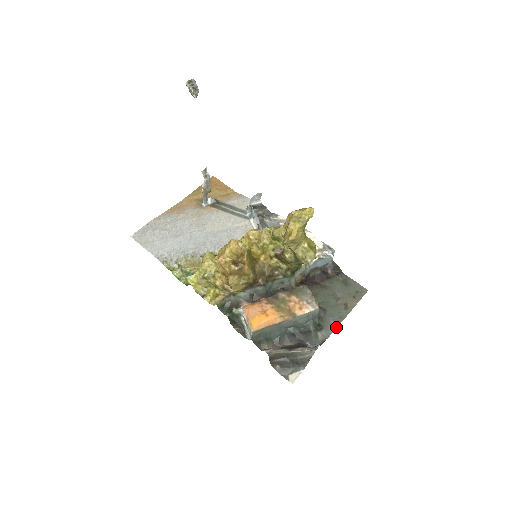
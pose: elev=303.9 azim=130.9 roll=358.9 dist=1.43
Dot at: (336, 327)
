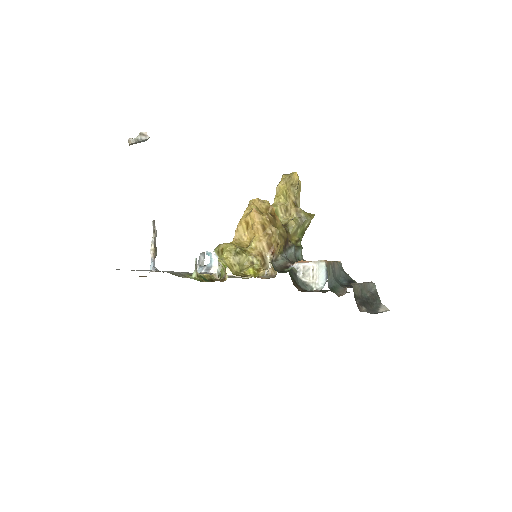
Dot at: occluded
